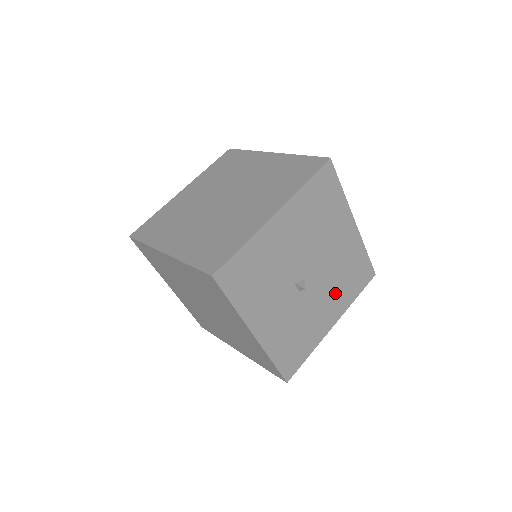
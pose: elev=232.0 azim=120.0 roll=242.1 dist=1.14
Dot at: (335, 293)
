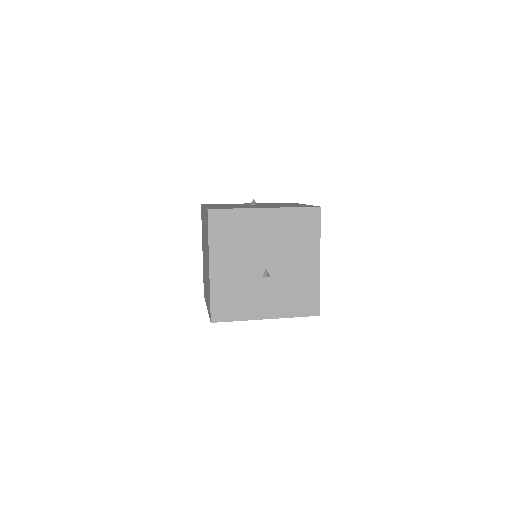
Dot at: (298, 250)
